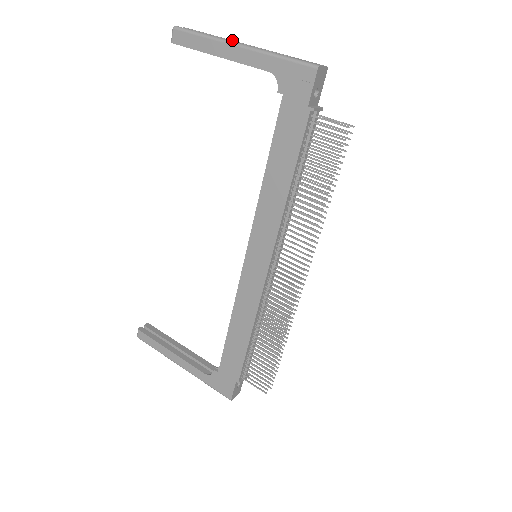
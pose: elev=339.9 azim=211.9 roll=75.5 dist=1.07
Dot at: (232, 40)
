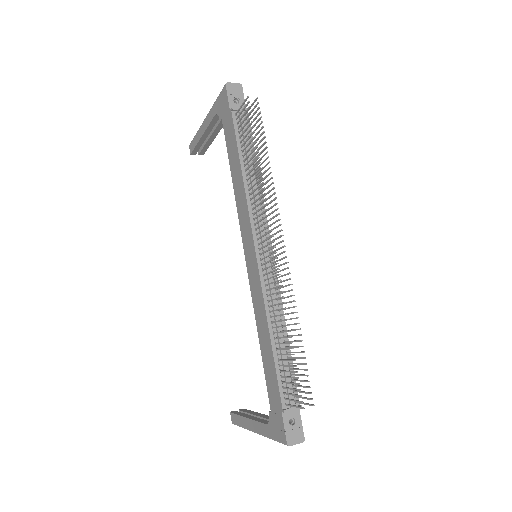
Dot at: occluded
